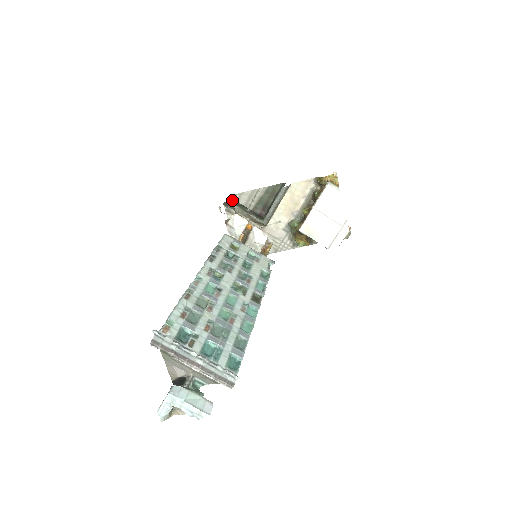
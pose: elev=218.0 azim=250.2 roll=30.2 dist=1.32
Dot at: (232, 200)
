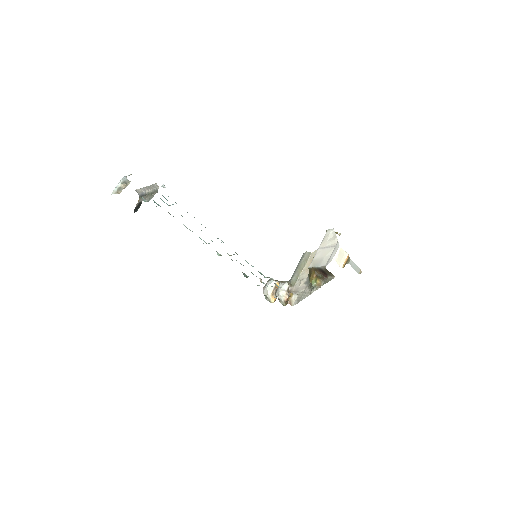
Dot at: occluded
